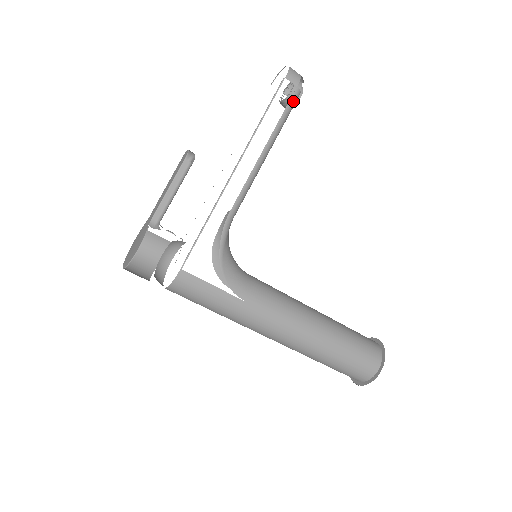
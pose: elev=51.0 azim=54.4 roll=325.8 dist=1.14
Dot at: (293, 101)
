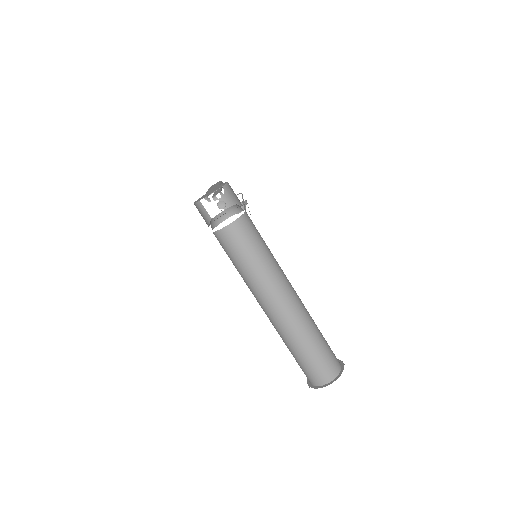
Dot at: occluded
